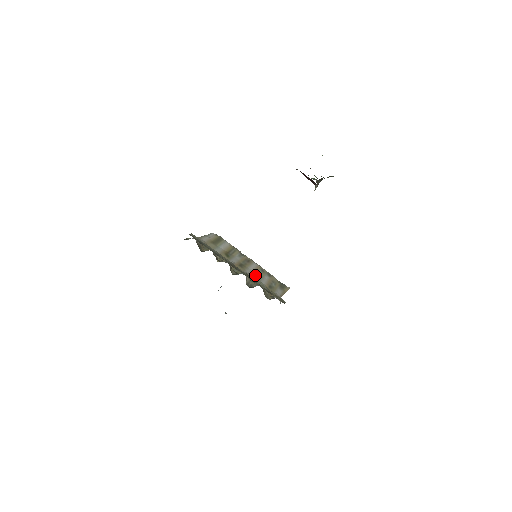
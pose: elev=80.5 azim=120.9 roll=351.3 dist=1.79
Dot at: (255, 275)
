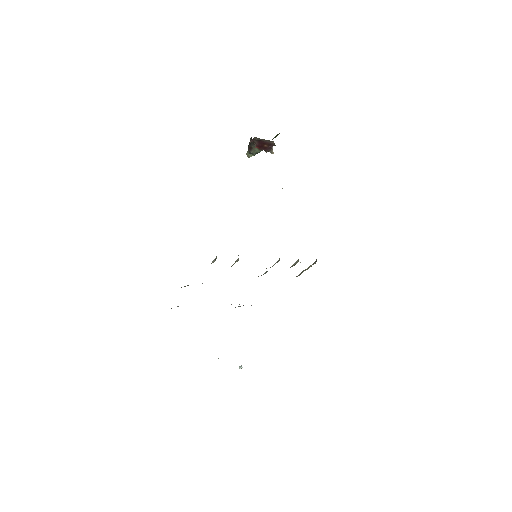
Dot at: occluded
